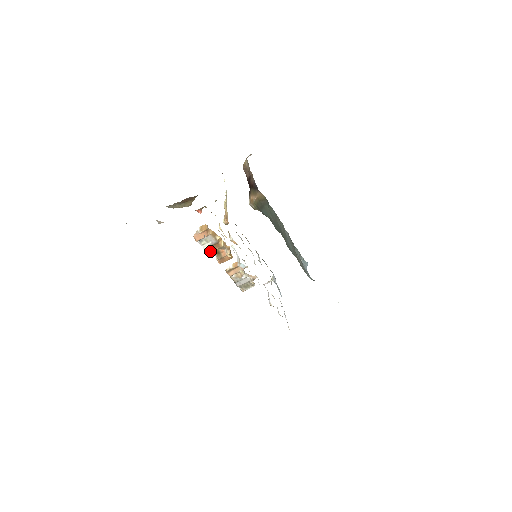
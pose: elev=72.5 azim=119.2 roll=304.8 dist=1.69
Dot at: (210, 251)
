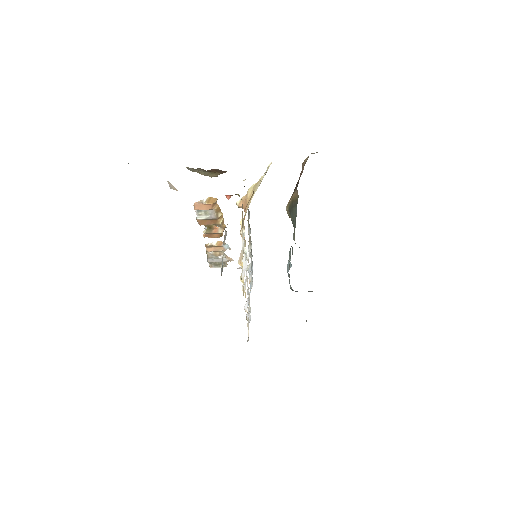
Dot at: (203, 223)
